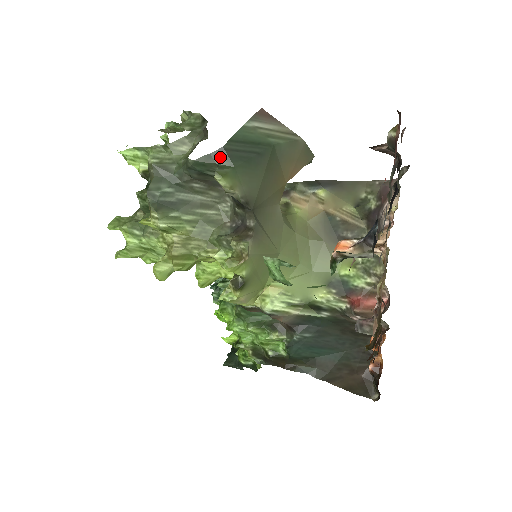
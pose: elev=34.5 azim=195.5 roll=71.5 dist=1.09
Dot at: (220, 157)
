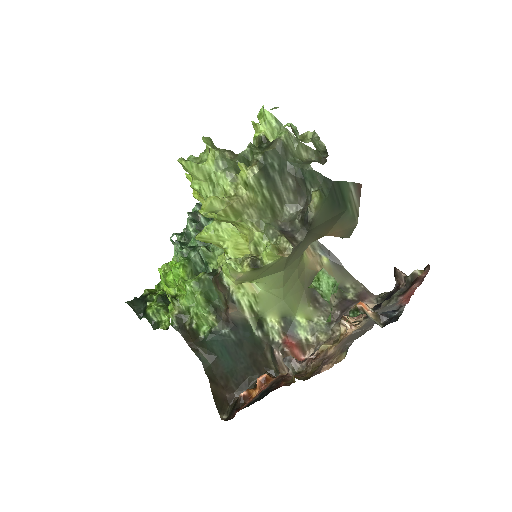
Dot at: (326, 184)
